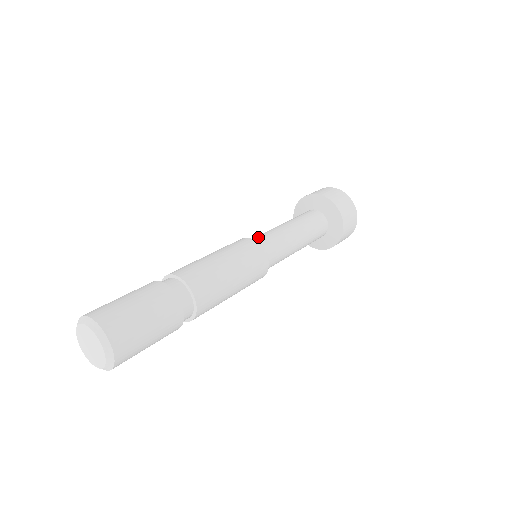
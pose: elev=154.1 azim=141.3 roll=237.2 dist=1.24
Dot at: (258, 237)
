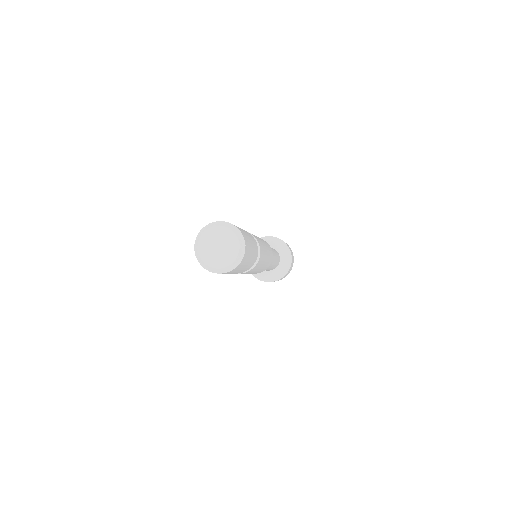
Dot at: occluded
